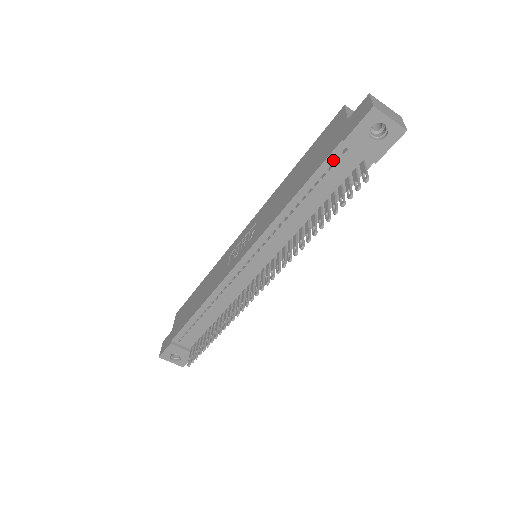
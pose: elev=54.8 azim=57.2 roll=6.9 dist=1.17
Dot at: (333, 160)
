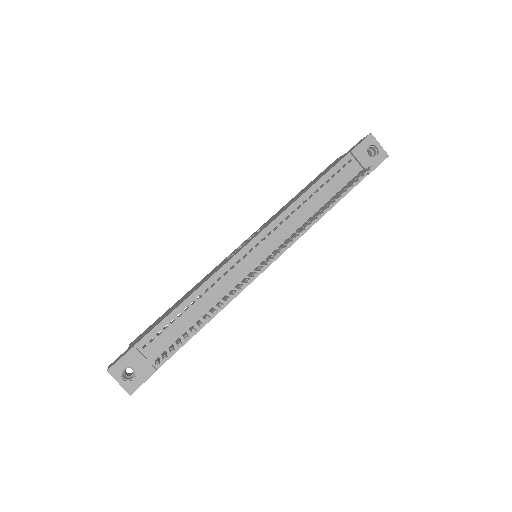
Dot at: (341, 166)
